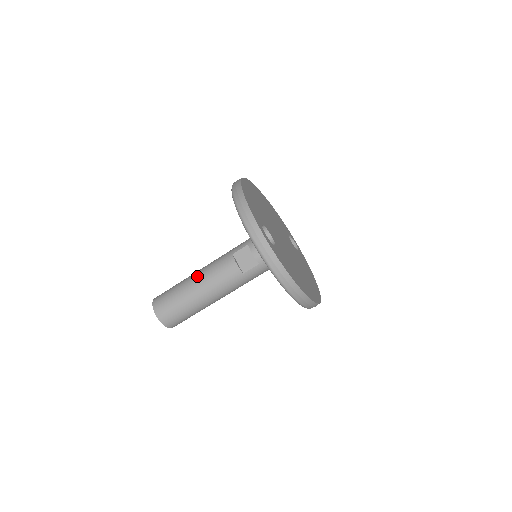
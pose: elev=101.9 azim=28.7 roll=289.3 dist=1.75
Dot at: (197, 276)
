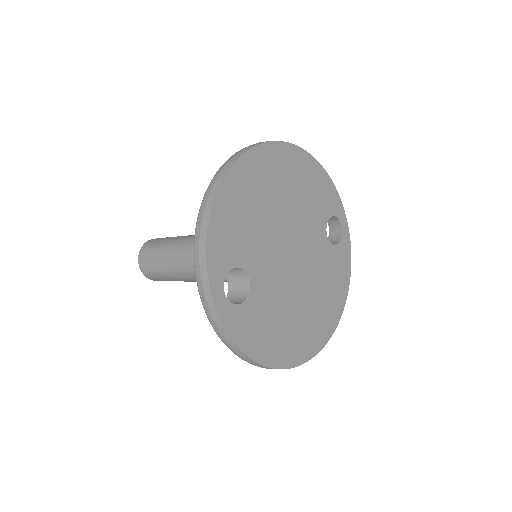
Dot at: (181, 250)
